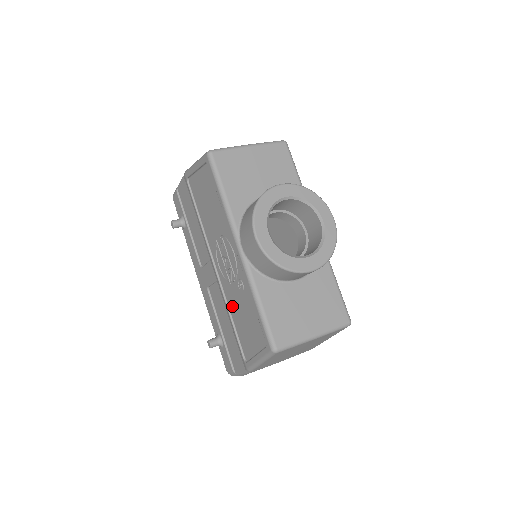
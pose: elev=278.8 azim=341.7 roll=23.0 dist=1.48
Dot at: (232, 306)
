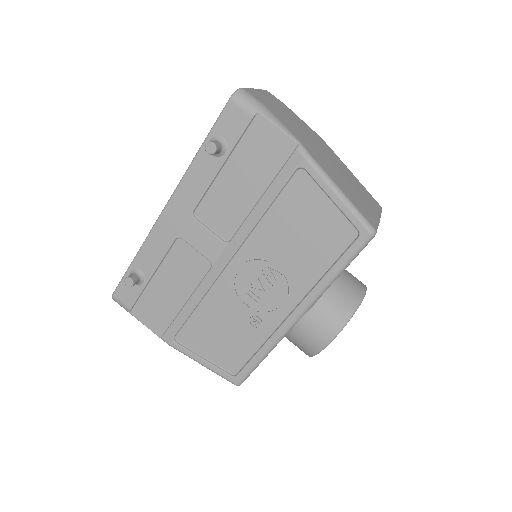
Dot at: (213, 305)
